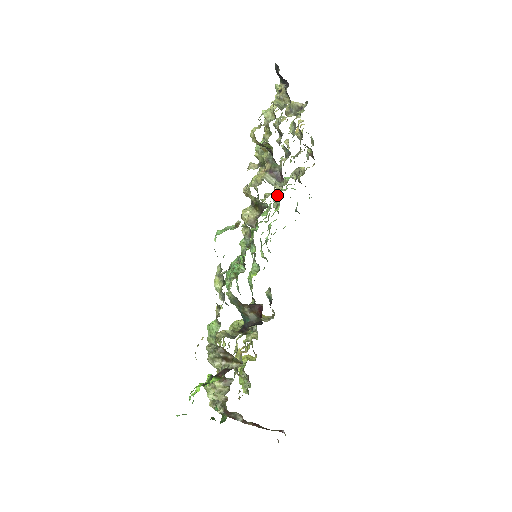
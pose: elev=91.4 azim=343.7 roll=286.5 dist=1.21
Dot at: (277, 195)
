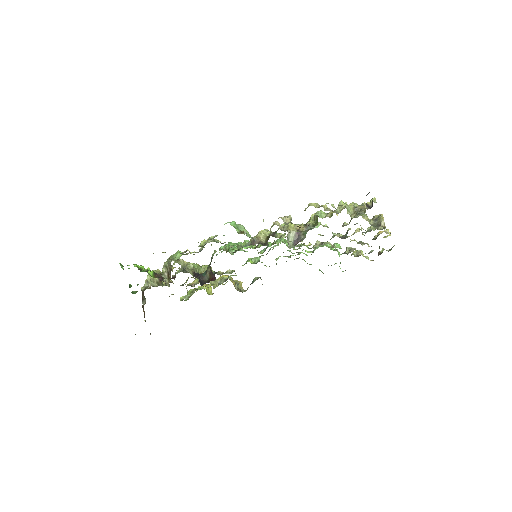
Dot at: occluded
